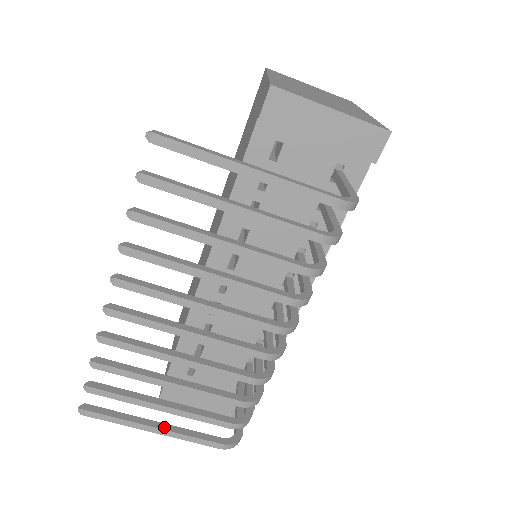
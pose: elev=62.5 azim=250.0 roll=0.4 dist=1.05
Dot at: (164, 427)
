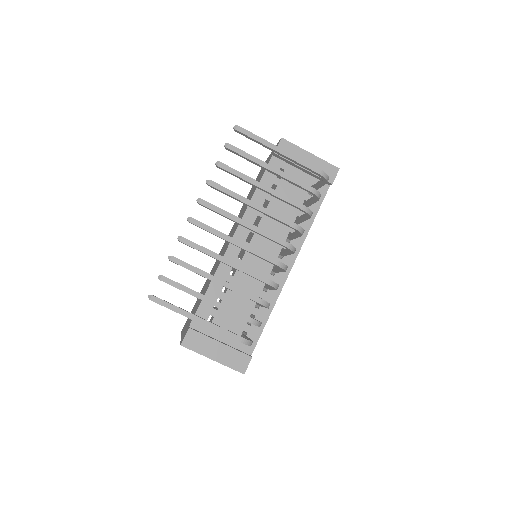
Dot at: (204, 319)
